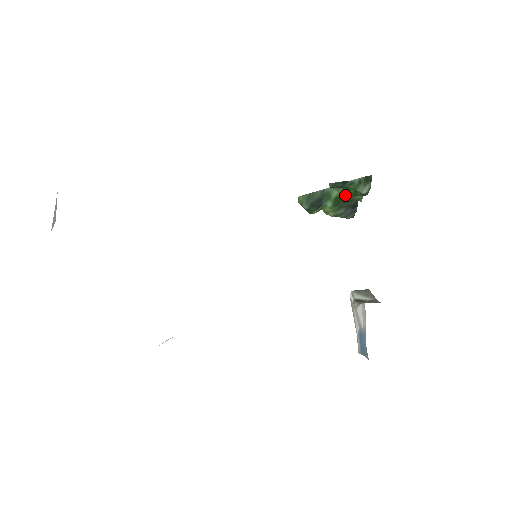
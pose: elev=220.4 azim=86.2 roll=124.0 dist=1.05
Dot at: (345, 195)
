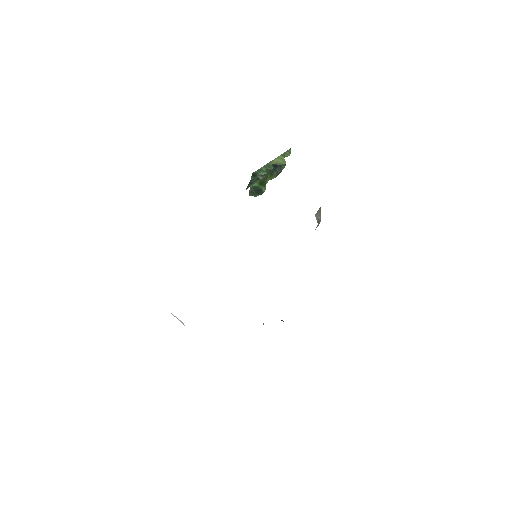
Dot at: (260, 180)
